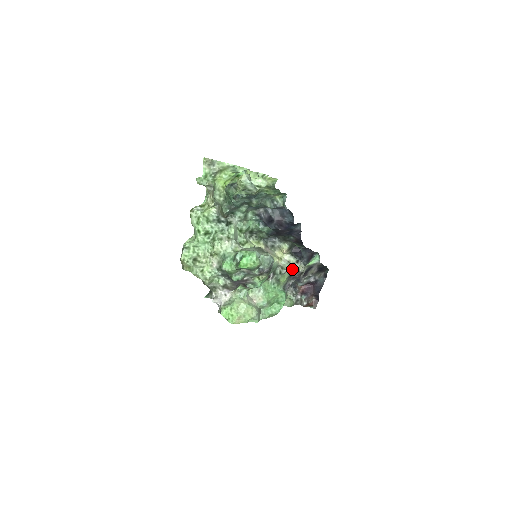
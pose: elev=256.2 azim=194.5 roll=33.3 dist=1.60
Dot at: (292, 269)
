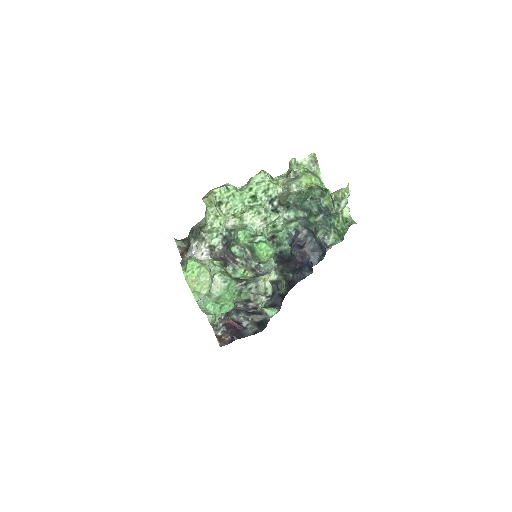
Dot at: (257, 297)
